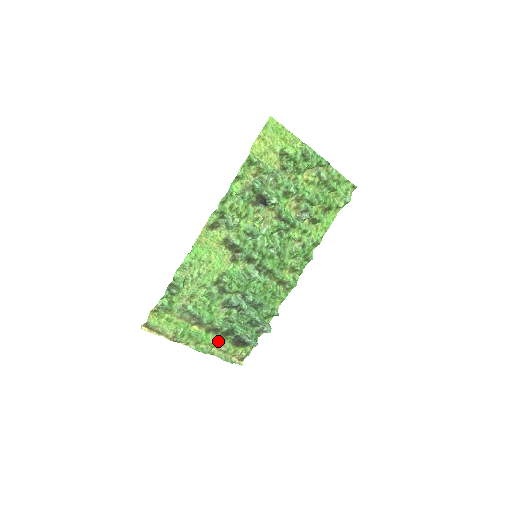
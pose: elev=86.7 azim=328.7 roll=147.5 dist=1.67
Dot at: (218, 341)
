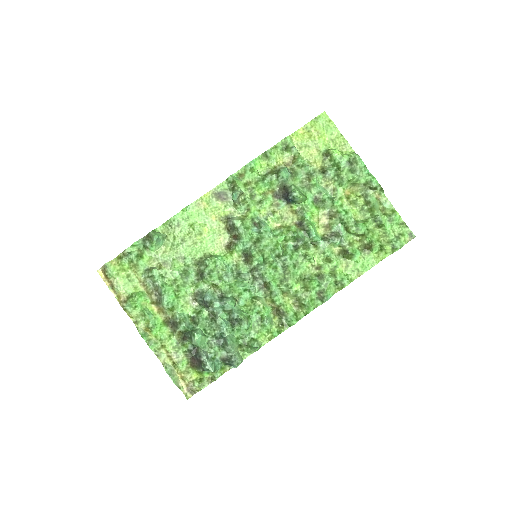
Dot at: (172, 342)
